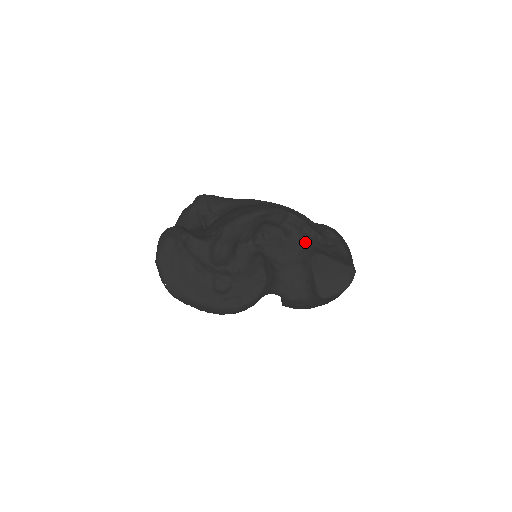
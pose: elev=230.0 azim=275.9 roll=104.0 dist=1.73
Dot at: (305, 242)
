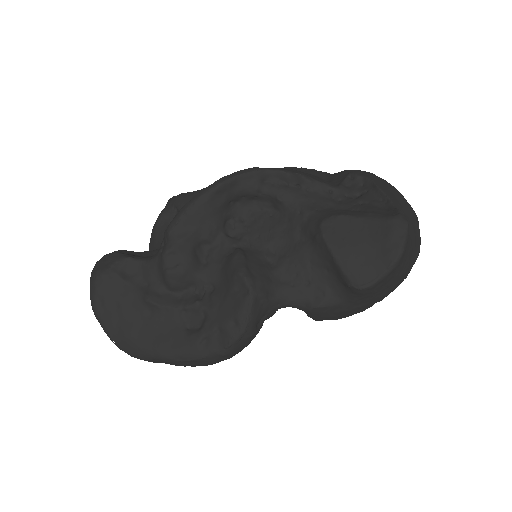
Dot at: (308, 206)
